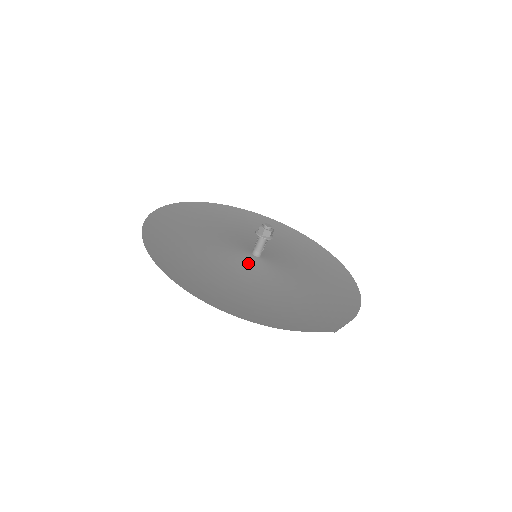
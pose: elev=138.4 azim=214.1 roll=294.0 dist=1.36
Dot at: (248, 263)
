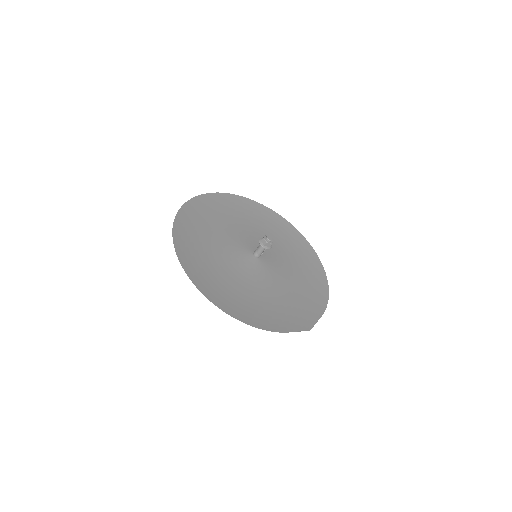
Dot at: (251, 265)
